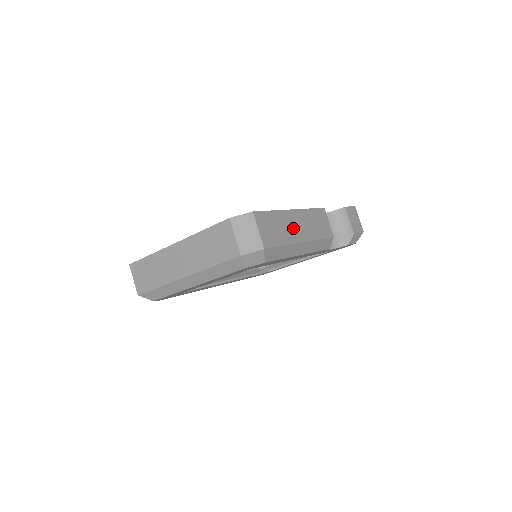
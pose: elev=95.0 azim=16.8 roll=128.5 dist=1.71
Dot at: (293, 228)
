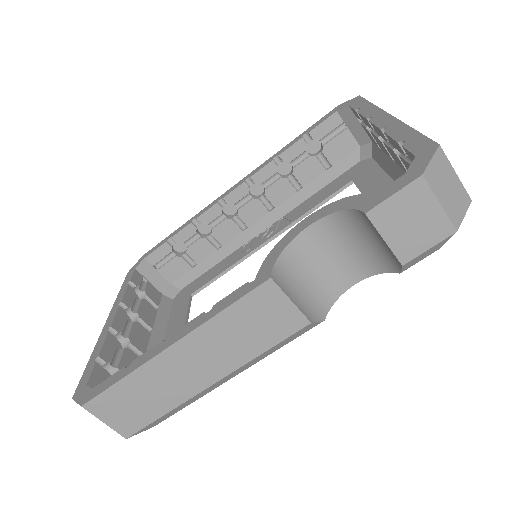
Dot at: (179, 377)
